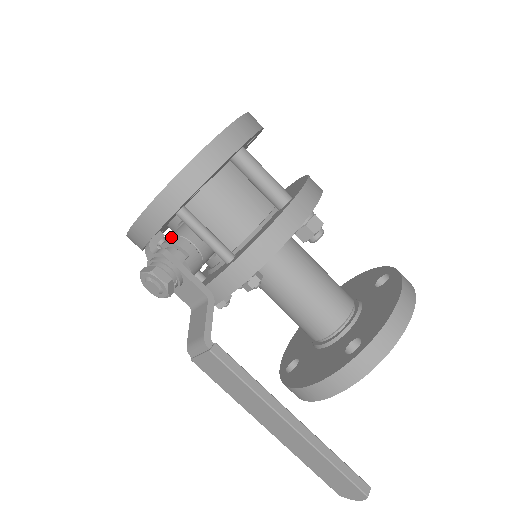
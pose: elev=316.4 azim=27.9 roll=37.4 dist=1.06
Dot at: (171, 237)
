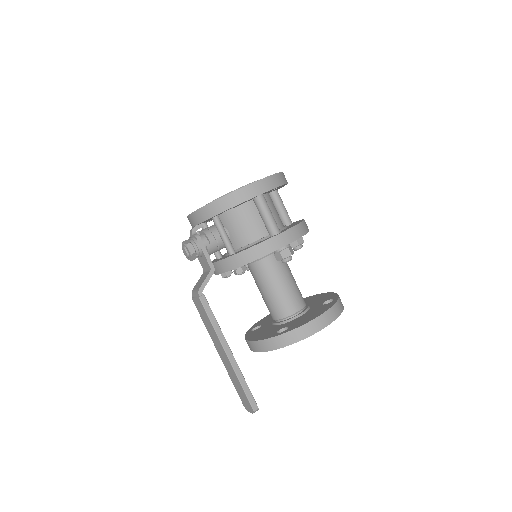
Dot at: (206, 229)
